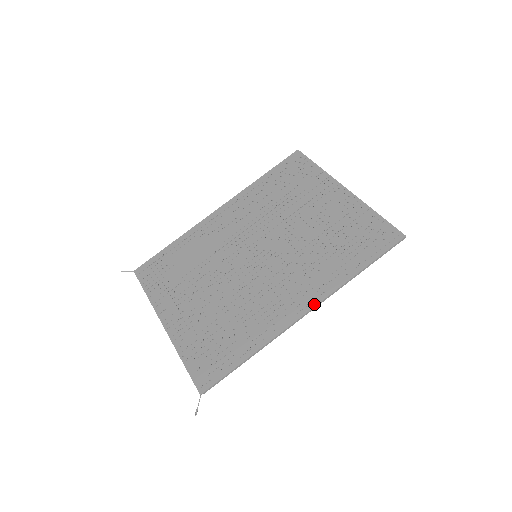
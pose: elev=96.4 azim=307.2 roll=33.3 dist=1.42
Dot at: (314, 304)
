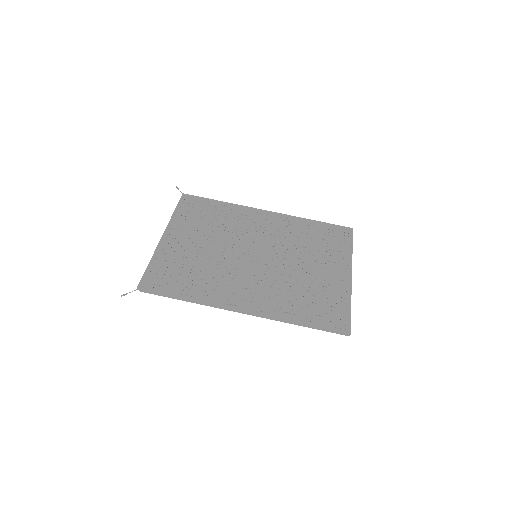
Dot at: (254, 312)
